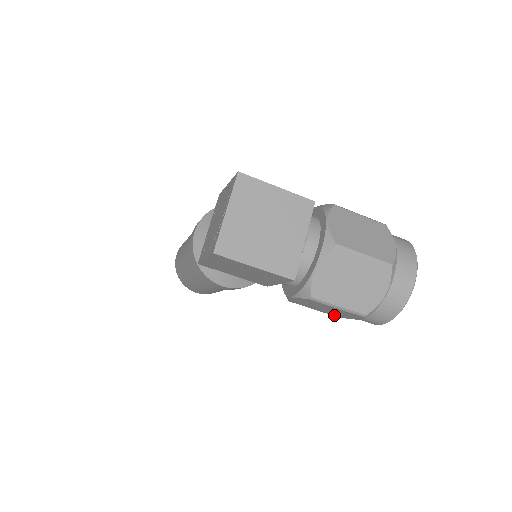
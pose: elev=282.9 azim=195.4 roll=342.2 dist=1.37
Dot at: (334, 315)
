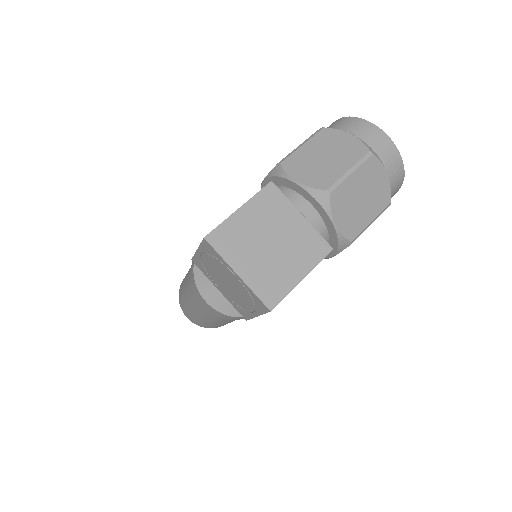
Dot at: occluded
